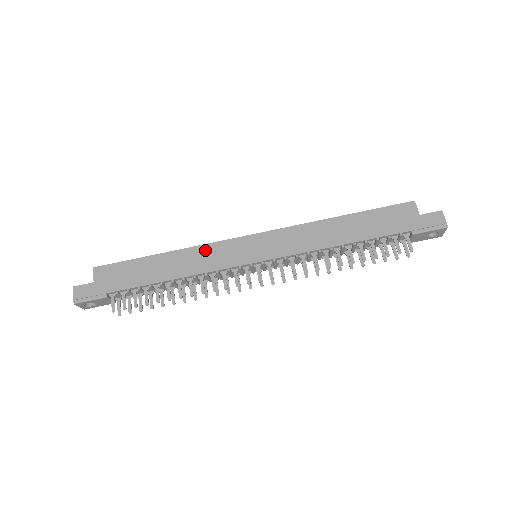
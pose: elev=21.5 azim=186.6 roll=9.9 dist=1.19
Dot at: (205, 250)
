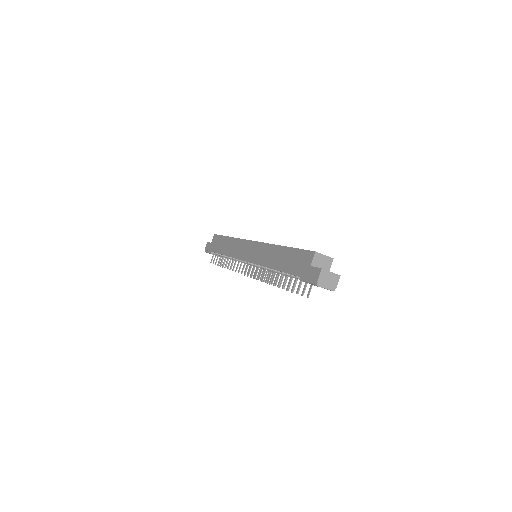
Dot at: (238, 242)
